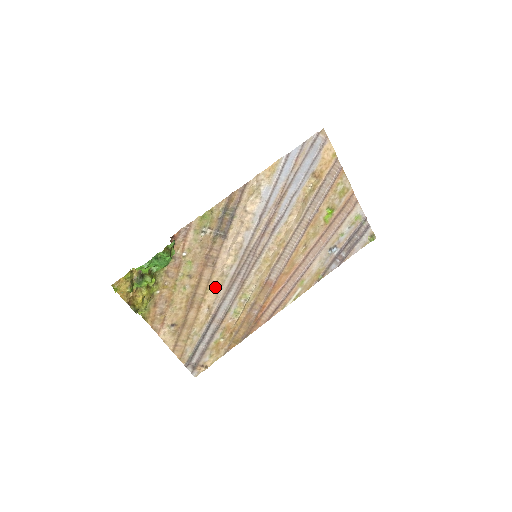
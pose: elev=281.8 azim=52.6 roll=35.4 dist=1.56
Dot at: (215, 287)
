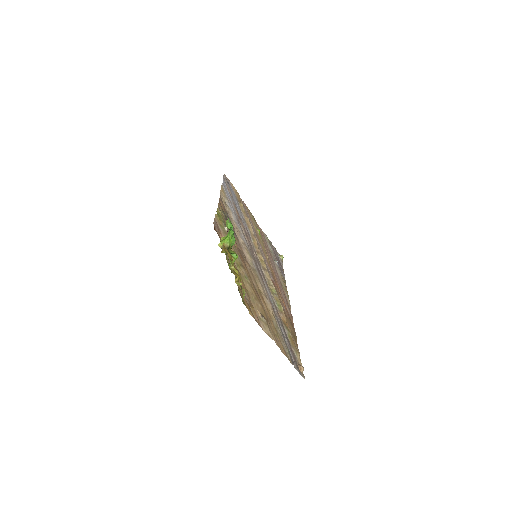
Dot at: (257, 279)
